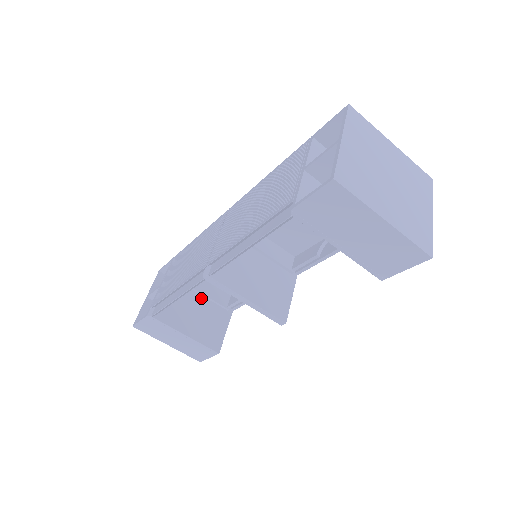
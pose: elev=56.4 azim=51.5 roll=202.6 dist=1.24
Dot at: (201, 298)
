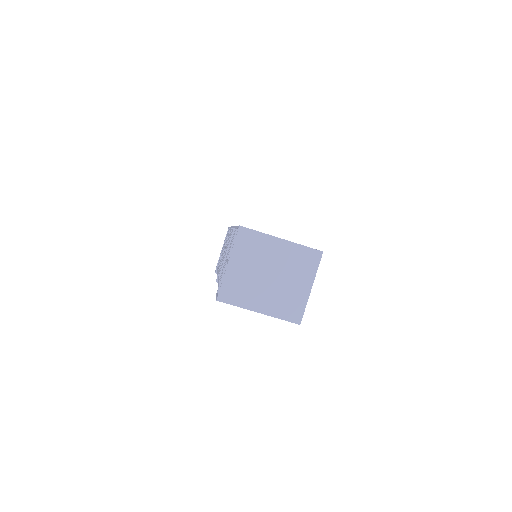
Dot at: occluded
